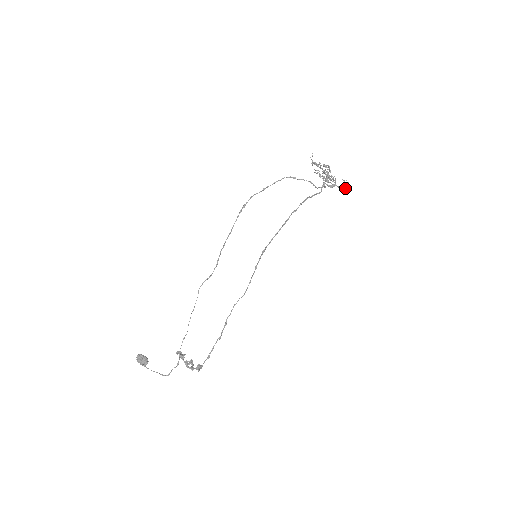
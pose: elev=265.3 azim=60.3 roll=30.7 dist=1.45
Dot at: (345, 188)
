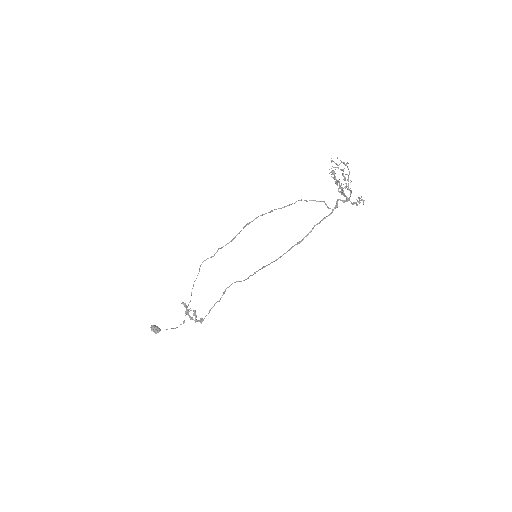
Dot at: occluded
